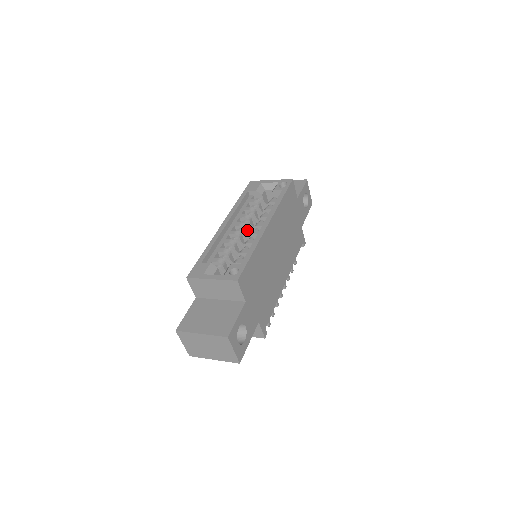
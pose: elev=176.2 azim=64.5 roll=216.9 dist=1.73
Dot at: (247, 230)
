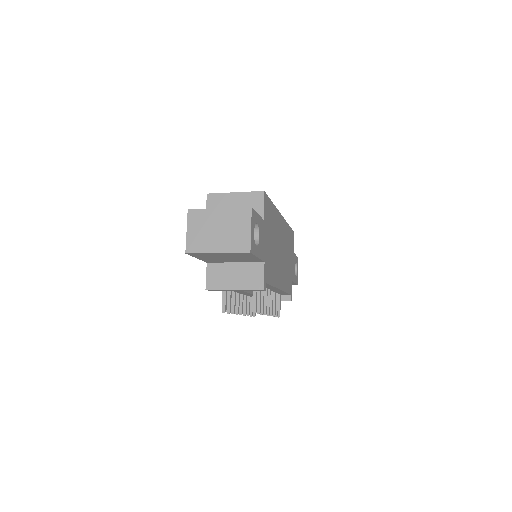
Dot at: occluded
